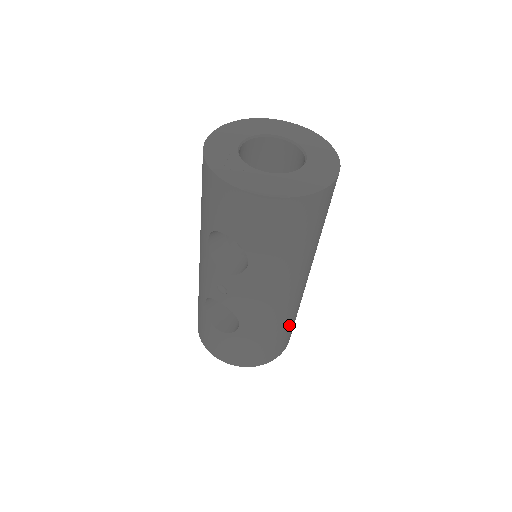
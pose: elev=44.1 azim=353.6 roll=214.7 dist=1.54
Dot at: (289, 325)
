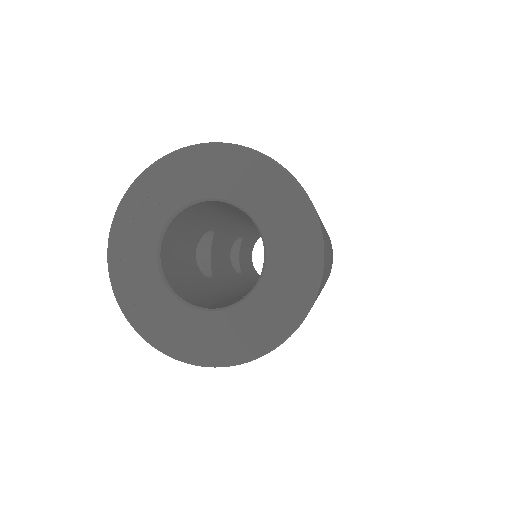
Dot at: occluded
